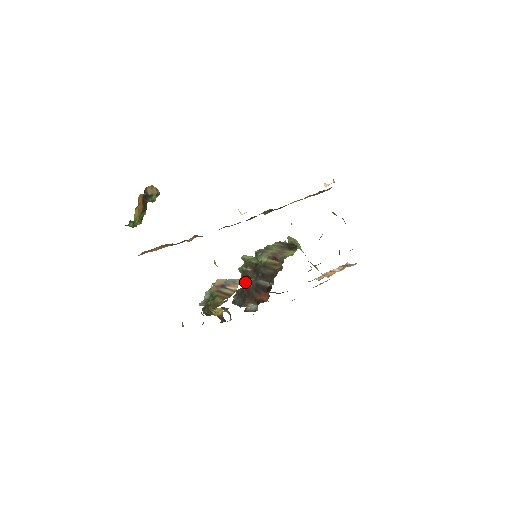
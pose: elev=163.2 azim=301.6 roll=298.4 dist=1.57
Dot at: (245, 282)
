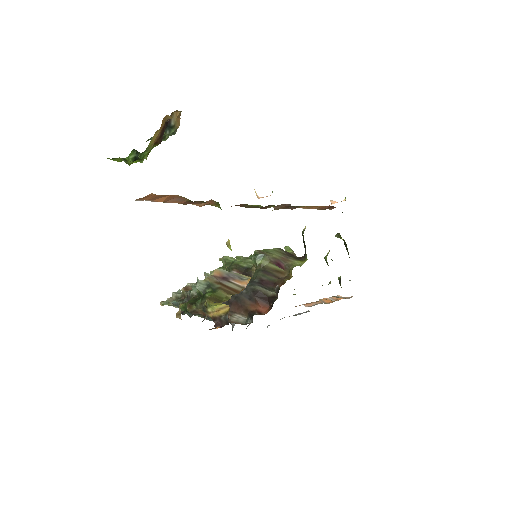
Dot at: occluded
